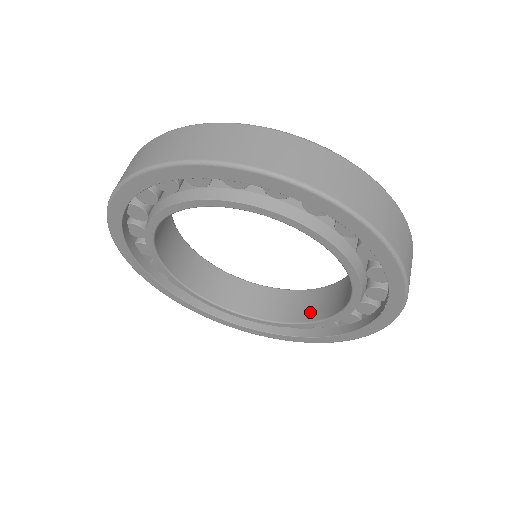
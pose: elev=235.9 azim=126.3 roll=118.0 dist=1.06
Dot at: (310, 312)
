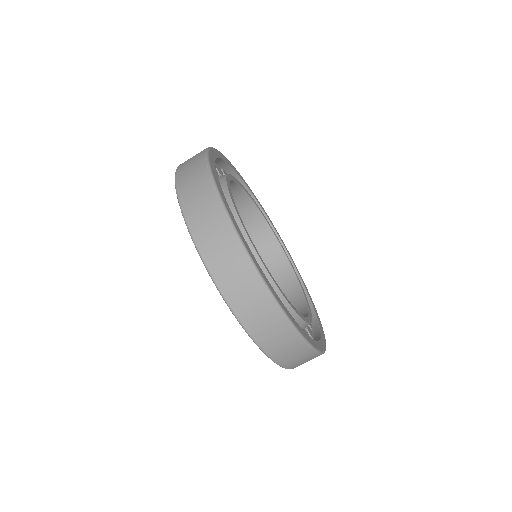
Dot at: (271, 272)
